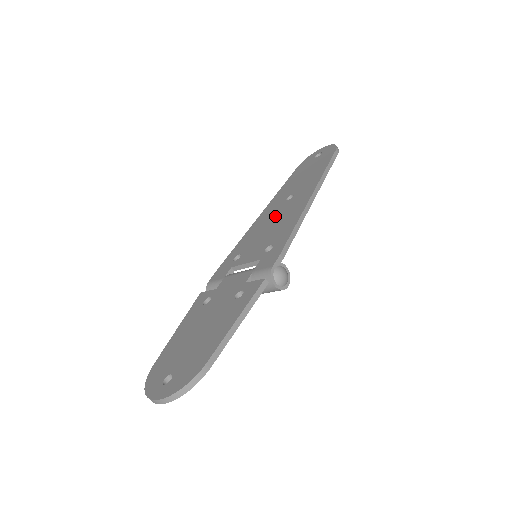
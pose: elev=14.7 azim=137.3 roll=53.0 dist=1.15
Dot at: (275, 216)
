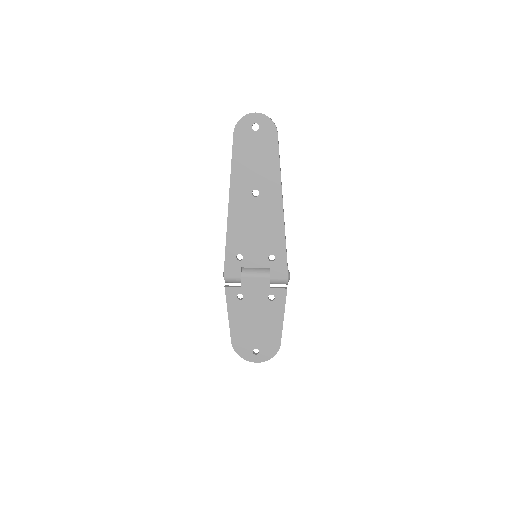
Dot at: (253, 217)
